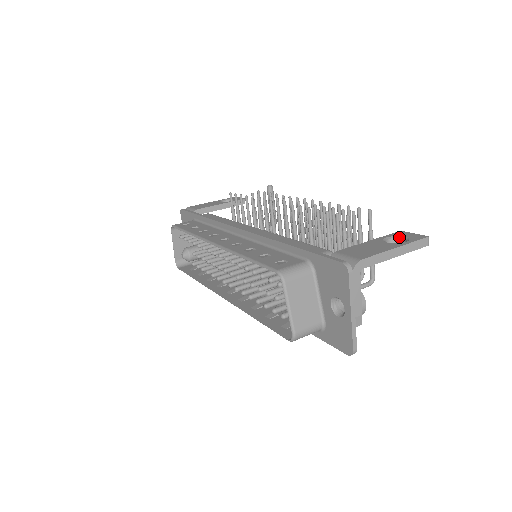
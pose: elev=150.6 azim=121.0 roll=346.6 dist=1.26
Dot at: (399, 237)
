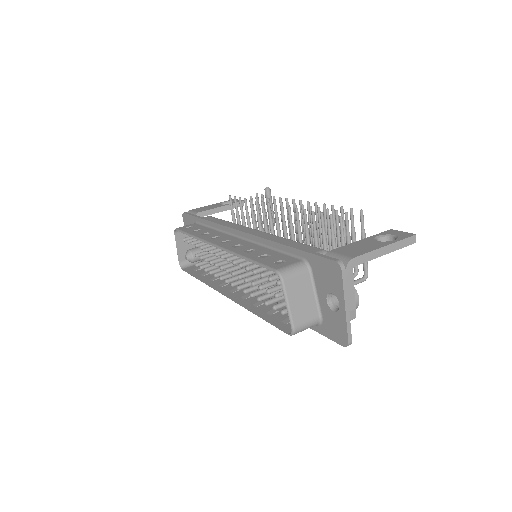
Dot at: (389, 235)
